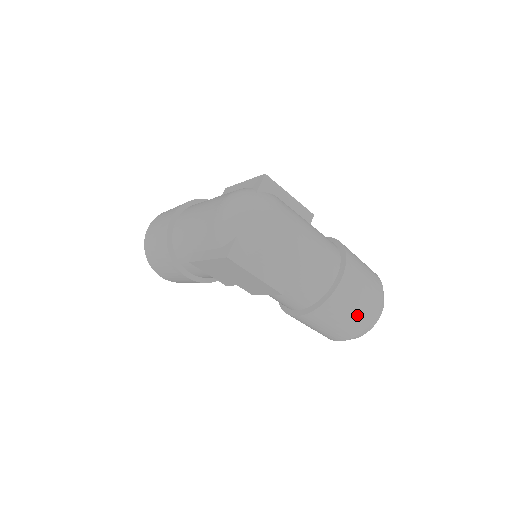
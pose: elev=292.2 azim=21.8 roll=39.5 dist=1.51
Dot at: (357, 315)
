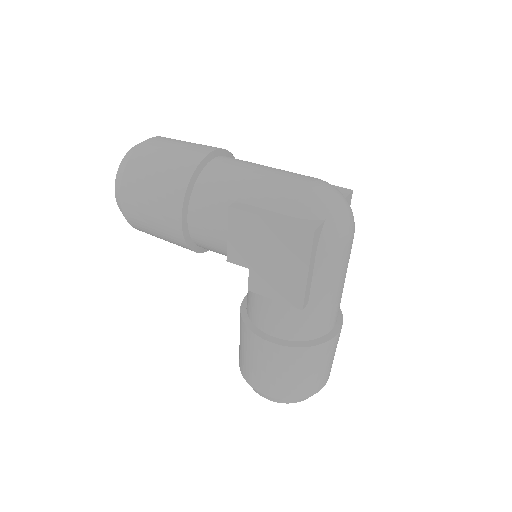
Dot at: (315, 378)
